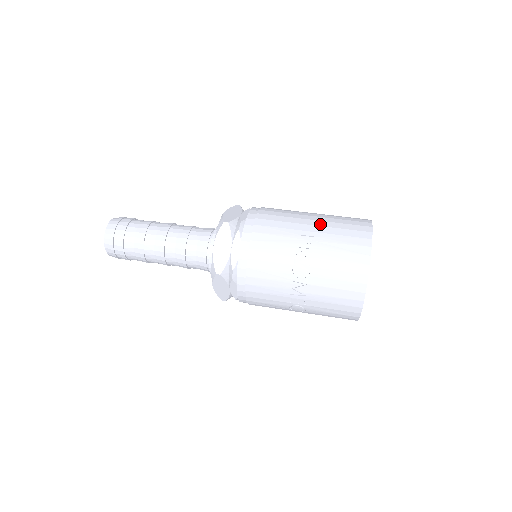
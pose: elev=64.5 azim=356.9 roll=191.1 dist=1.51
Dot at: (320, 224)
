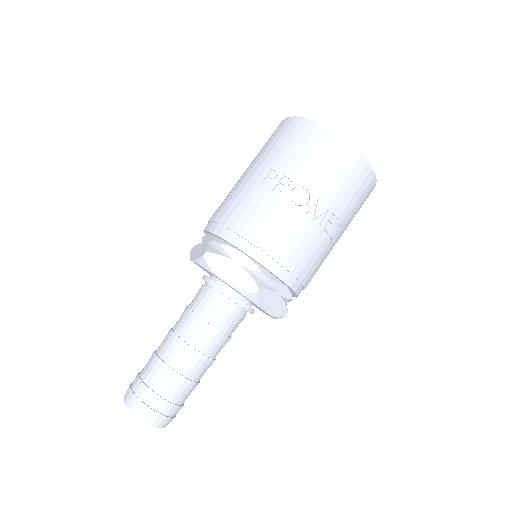
Dot at: (260, 162)
